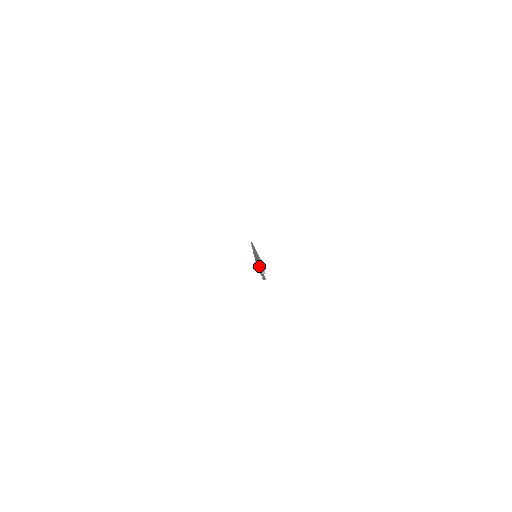
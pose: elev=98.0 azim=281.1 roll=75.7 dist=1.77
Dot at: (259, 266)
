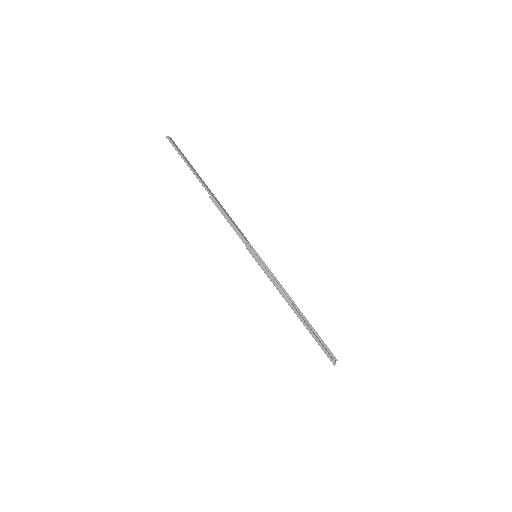
Dot at: (319, 345)
